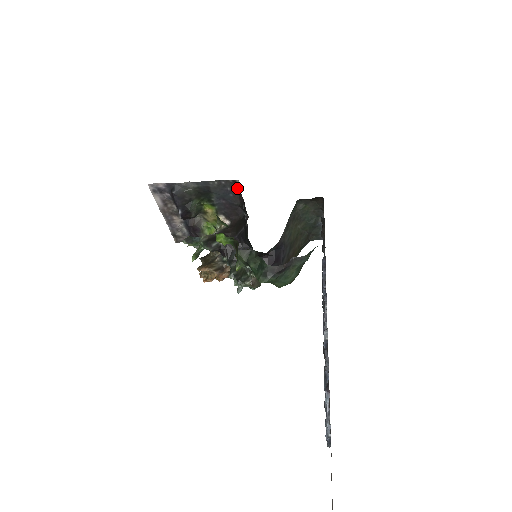
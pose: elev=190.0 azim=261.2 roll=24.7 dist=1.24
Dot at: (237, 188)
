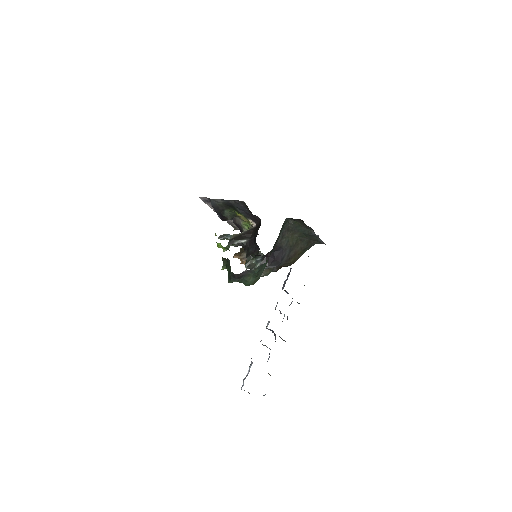
Dot at: (246, 206)
